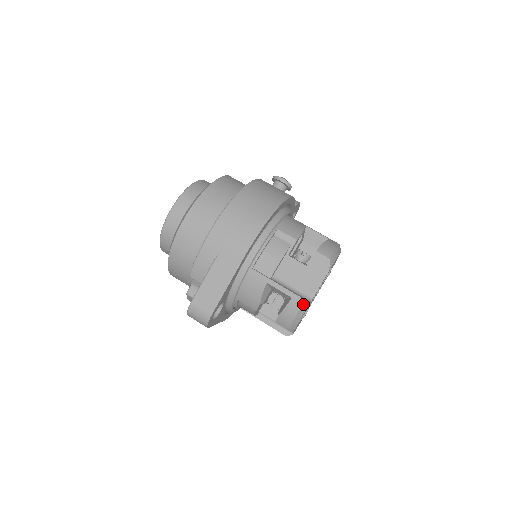
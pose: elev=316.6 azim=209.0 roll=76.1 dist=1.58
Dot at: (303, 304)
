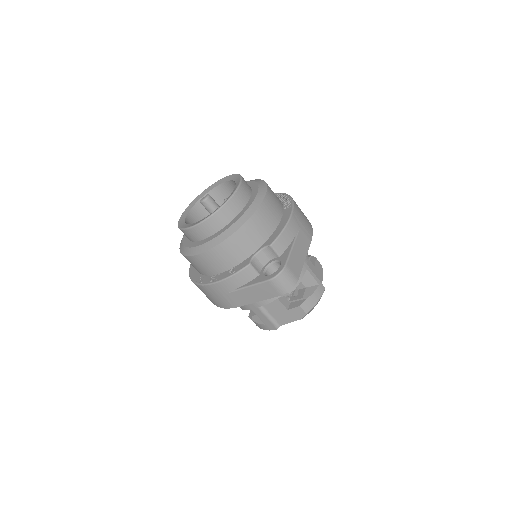
Dot at: occluded
